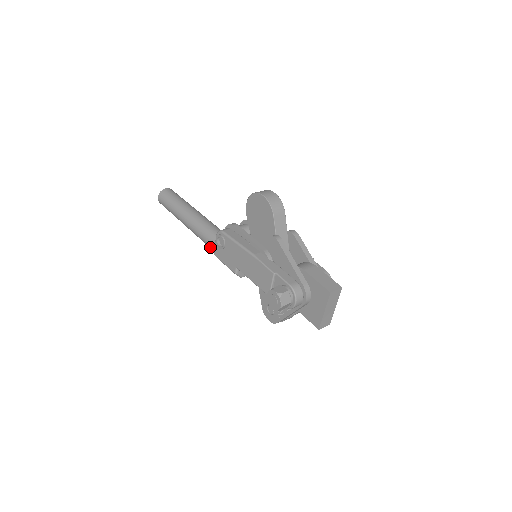
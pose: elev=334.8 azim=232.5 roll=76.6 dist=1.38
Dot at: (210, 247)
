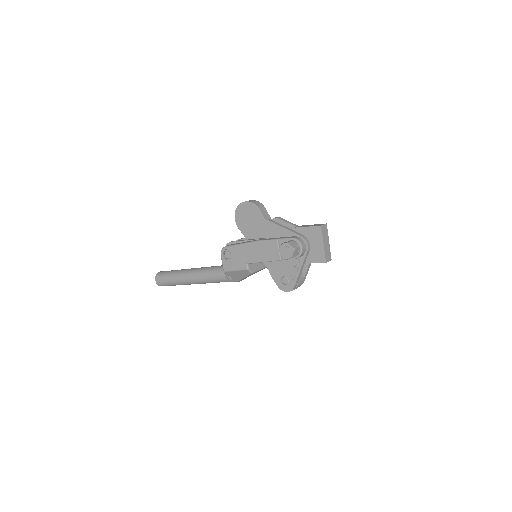
Dot at: (216, 279)
